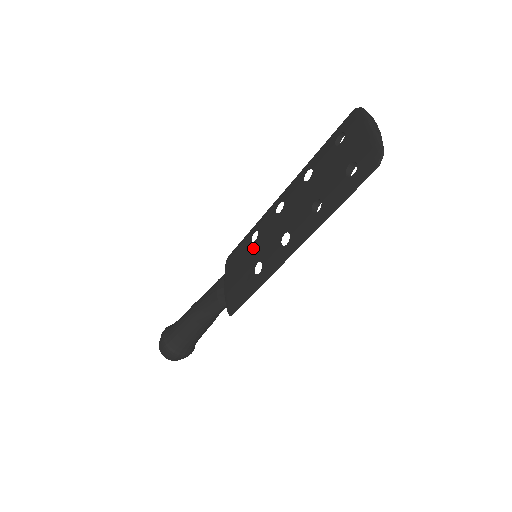
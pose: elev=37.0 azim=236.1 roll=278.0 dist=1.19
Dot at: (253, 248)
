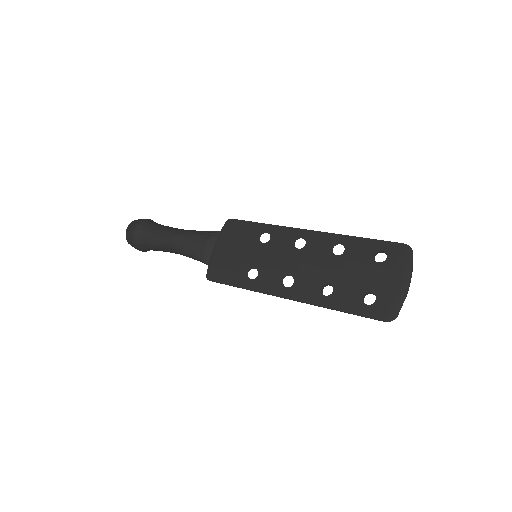
Dot at: (258, 248)
